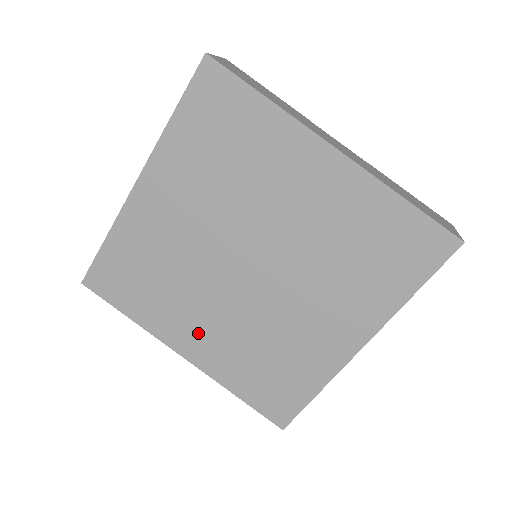
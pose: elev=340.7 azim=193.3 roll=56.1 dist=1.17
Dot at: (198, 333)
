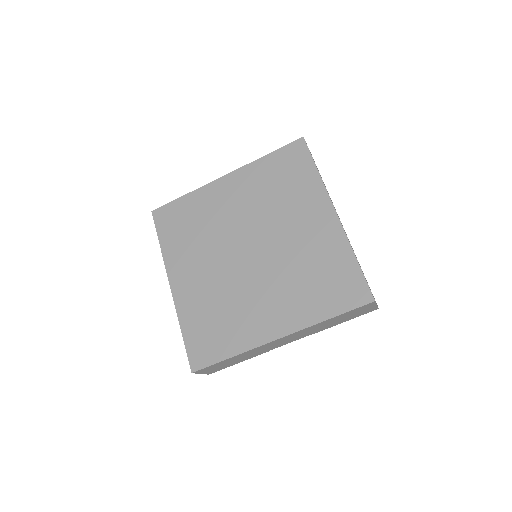
Dot at: (270, 313)
